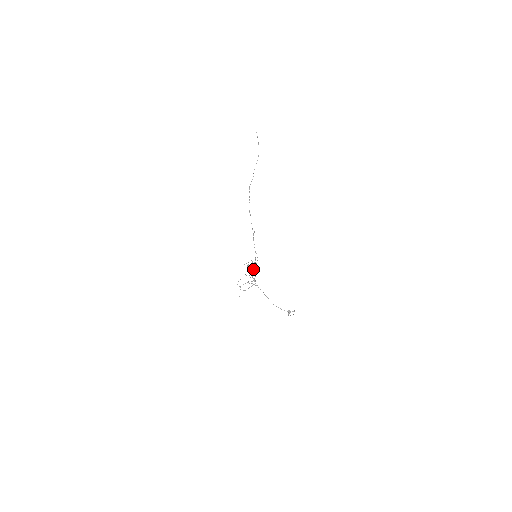
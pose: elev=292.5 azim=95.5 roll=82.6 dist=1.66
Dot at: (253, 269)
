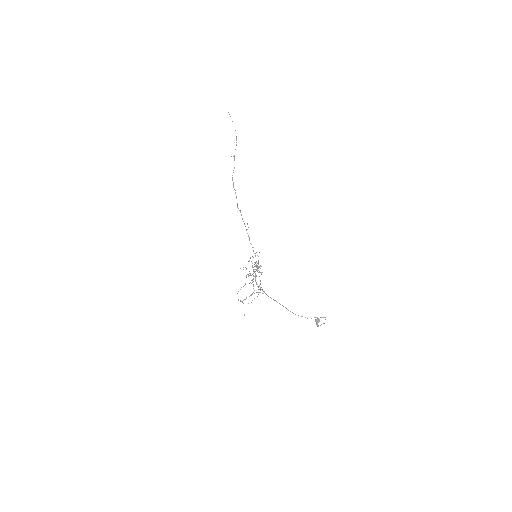
Dot at: occluded
